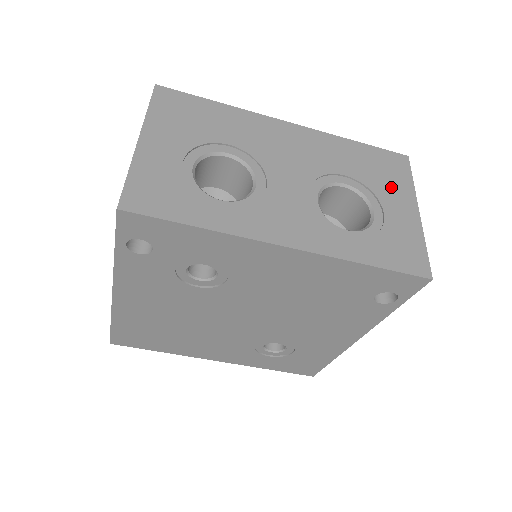
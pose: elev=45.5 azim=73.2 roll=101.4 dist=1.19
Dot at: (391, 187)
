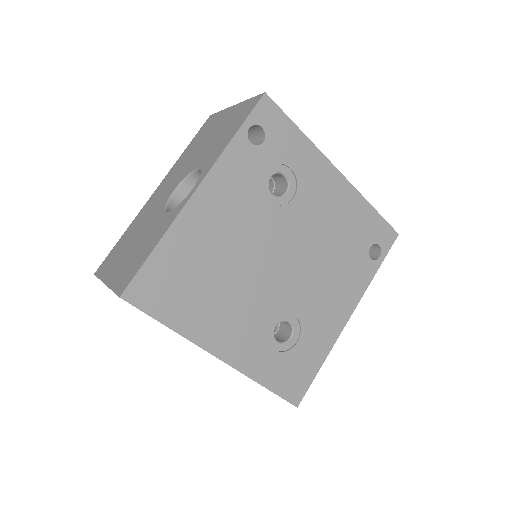
Dot at: occluded
